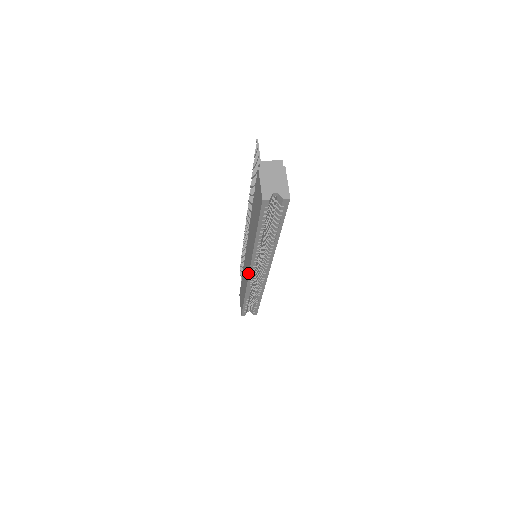
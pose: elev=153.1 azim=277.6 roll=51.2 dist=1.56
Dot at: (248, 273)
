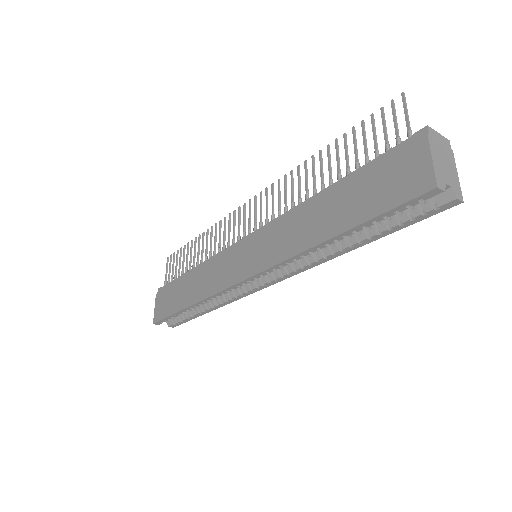
Dot at: (243, 277)
